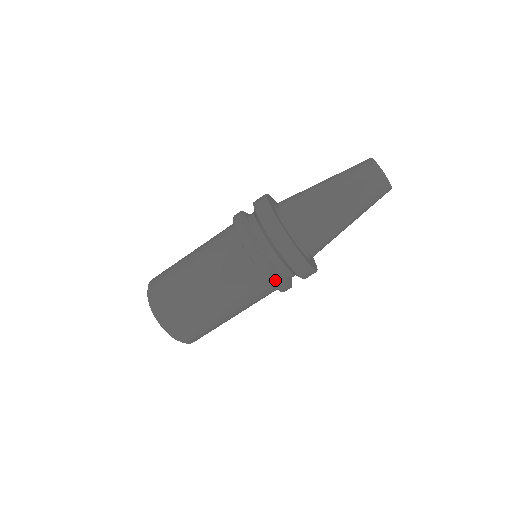
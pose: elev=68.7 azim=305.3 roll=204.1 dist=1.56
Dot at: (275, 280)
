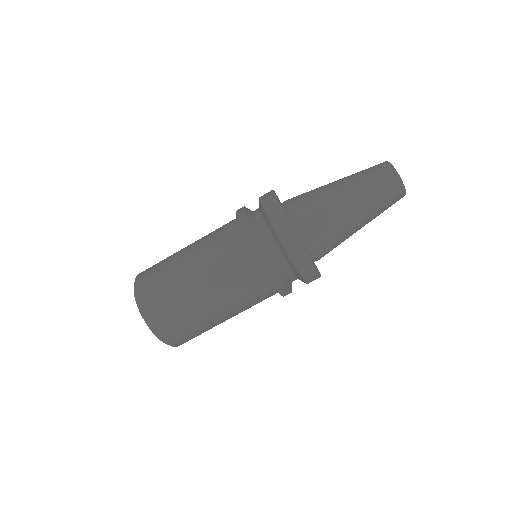
Dot at: (263, 257)
